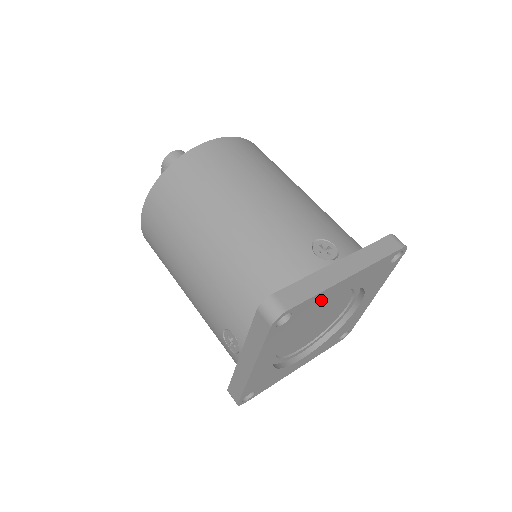
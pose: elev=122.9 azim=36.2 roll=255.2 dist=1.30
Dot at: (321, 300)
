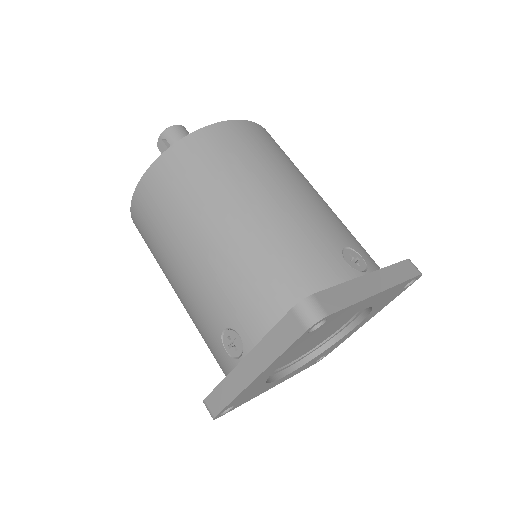
Dot at: (349, 312)
